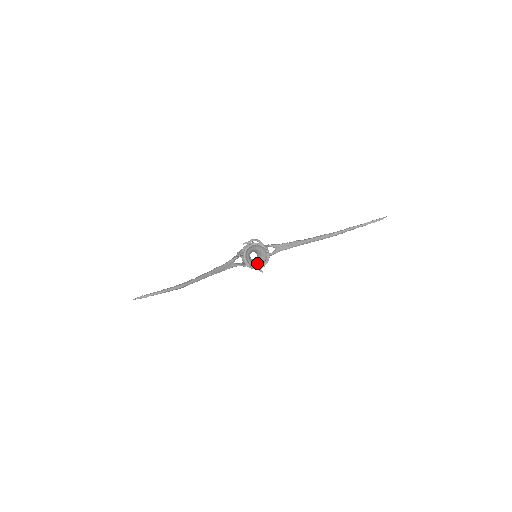
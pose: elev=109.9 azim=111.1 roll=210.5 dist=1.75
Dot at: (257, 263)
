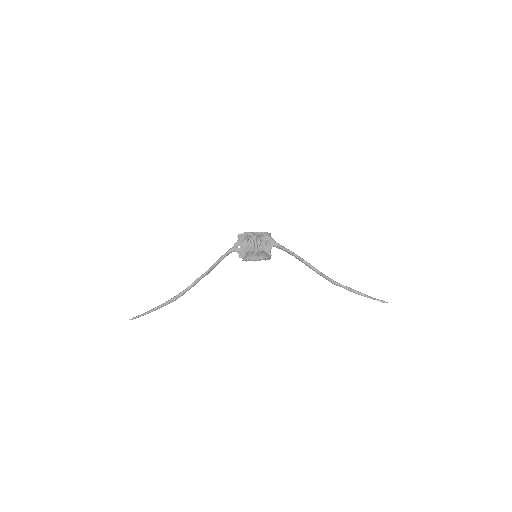
Dot at: occluded
